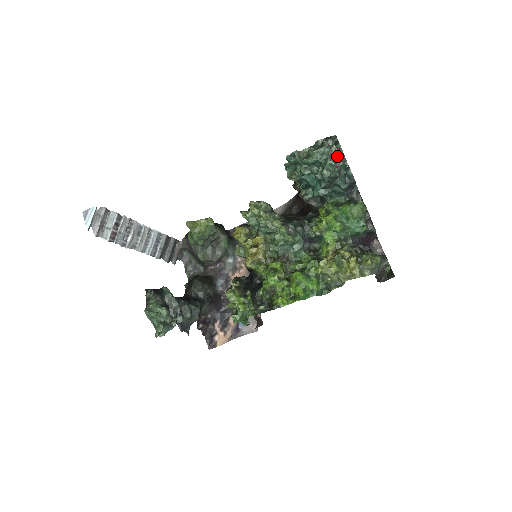
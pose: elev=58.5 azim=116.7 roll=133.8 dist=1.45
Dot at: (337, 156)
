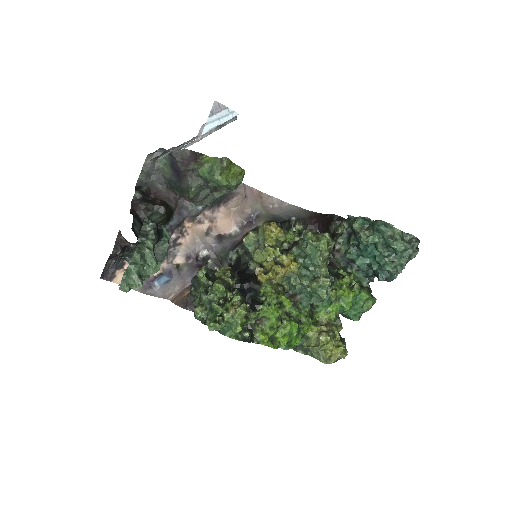
Dot at: occluded
